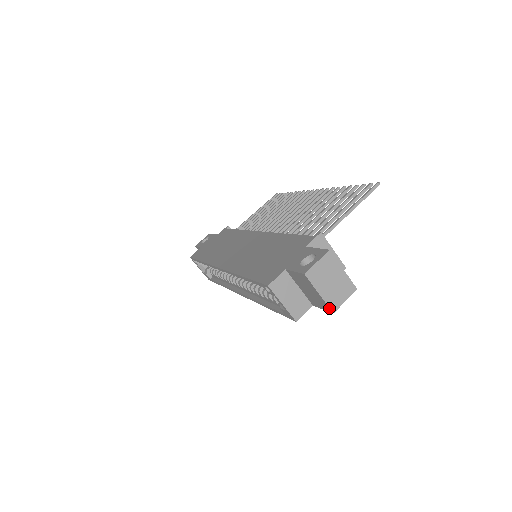
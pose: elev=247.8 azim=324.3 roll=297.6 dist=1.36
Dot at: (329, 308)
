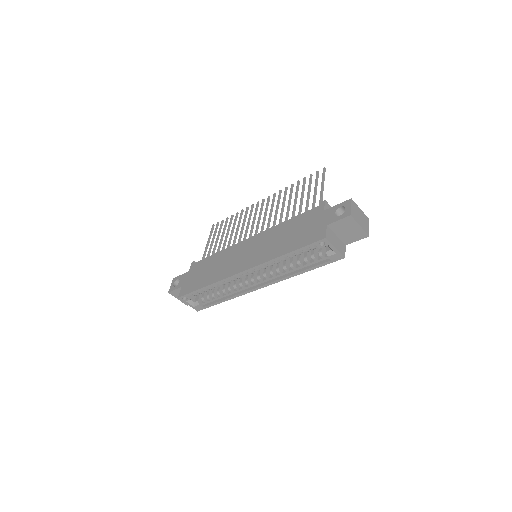
Dot at: (366, 234)
